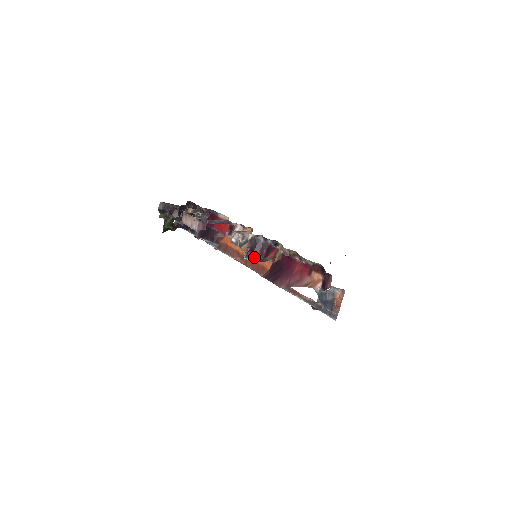
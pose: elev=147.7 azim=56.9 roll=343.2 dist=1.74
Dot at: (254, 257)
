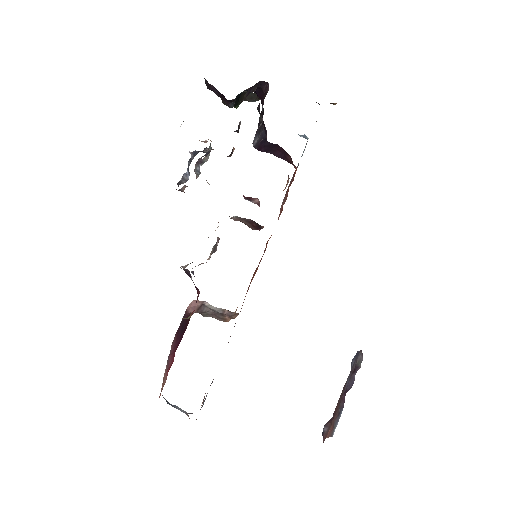
Dot at: occluded
